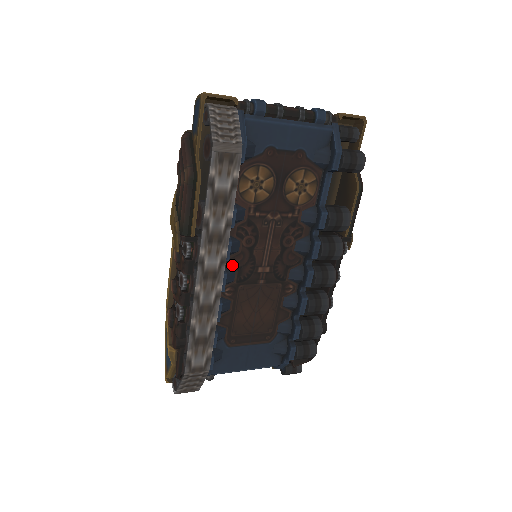
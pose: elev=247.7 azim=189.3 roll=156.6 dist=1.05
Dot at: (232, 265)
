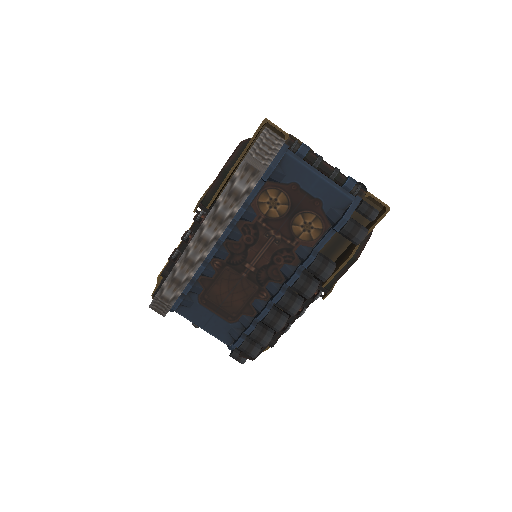
Dot at: (229, 248)
